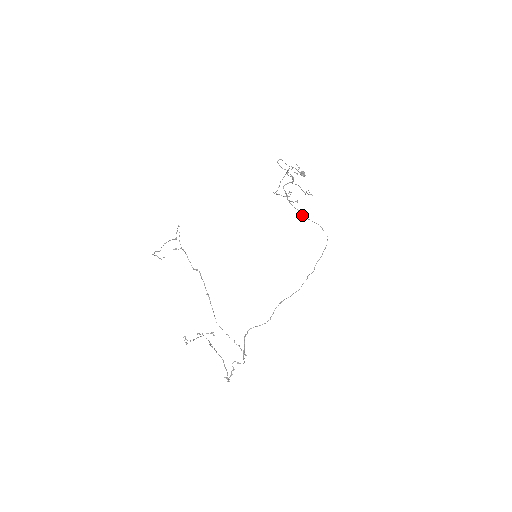
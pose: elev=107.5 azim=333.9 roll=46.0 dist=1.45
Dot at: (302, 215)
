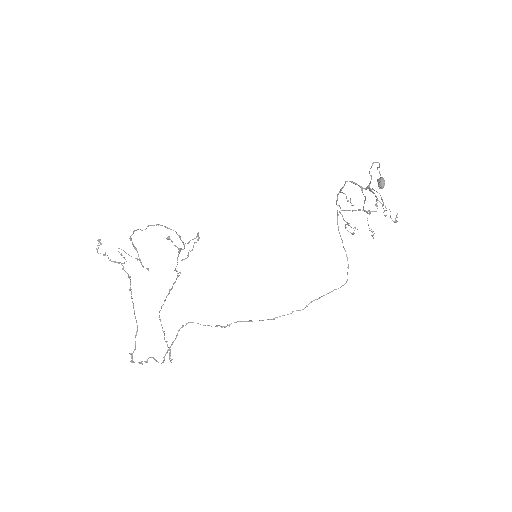
Dot at: occluded
